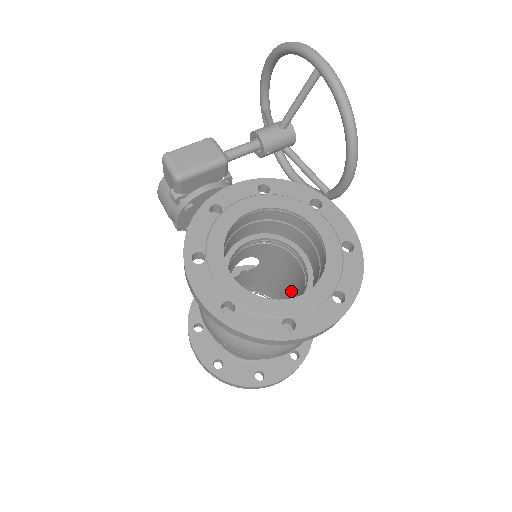
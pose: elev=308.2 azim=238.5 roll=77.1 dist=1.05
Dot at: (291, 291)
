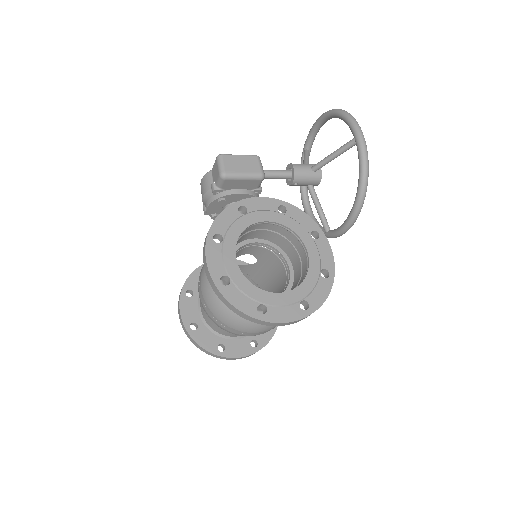
Dot at: occluded
